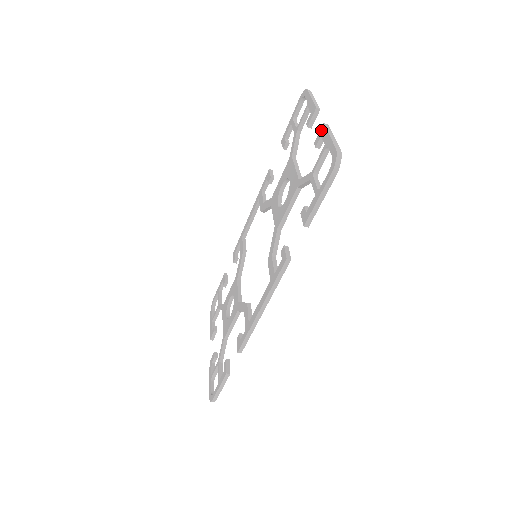
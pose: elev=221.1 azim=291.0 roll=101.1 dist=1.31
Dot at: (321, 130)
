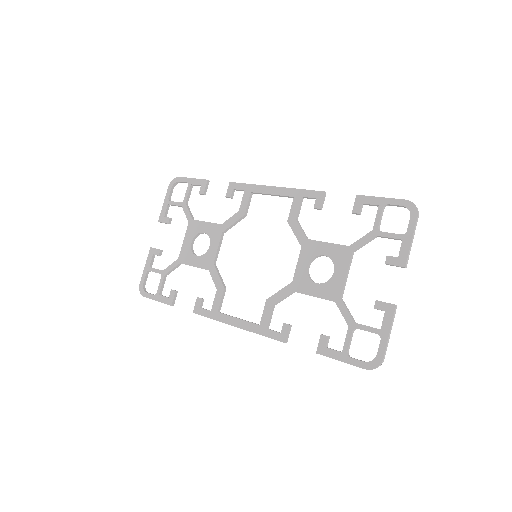
Dot at: (390, 307)
